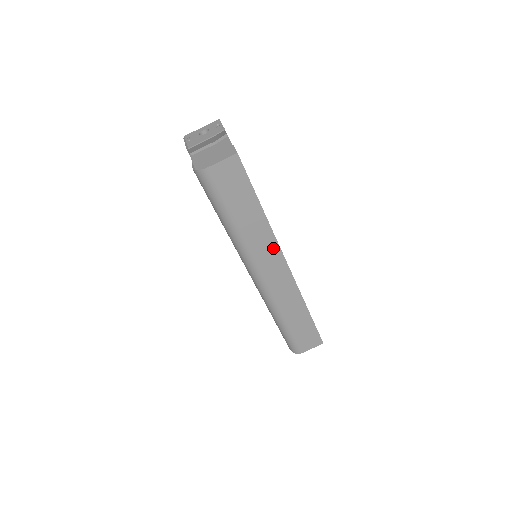
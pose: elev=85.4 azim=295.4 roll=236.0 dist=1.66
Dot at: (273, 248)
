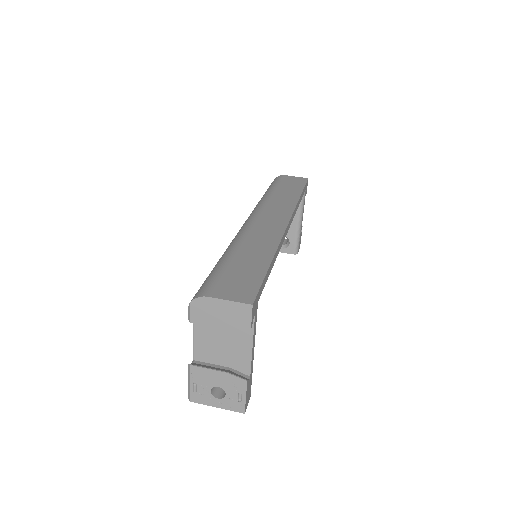
Dot at: (287, 209)
